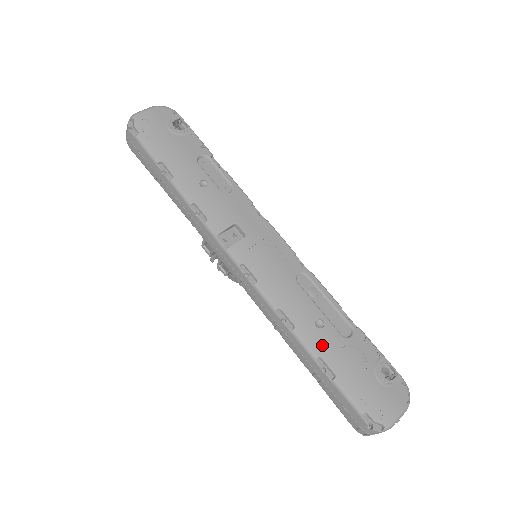
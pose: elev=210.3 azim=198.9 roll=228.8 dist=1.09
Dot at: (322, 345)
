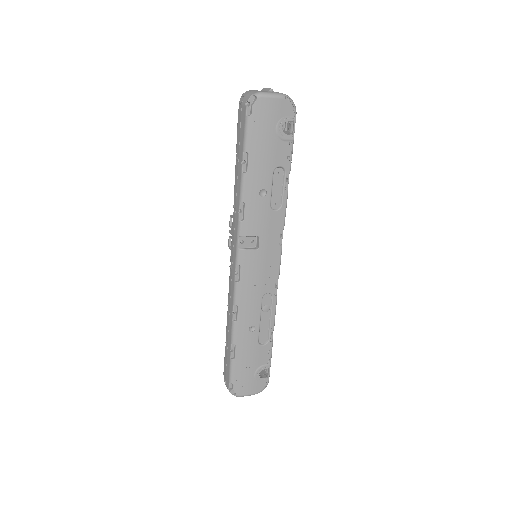
Dot at: (242, 340)
